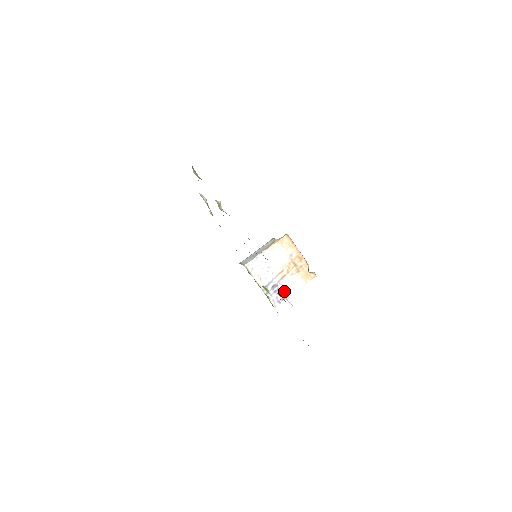
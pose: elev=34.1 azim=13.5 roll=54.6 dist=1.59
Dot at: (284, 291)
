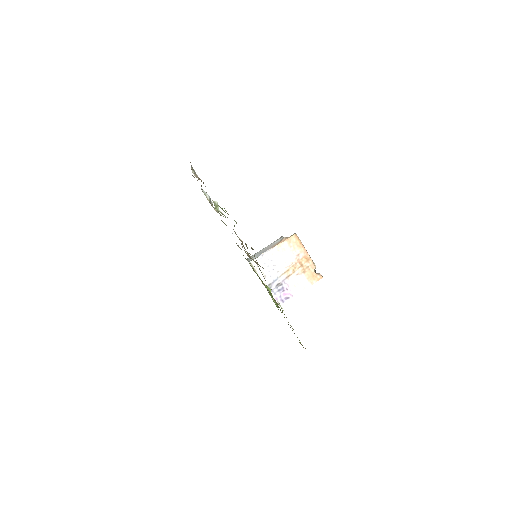
Dot at: (288, 290)
